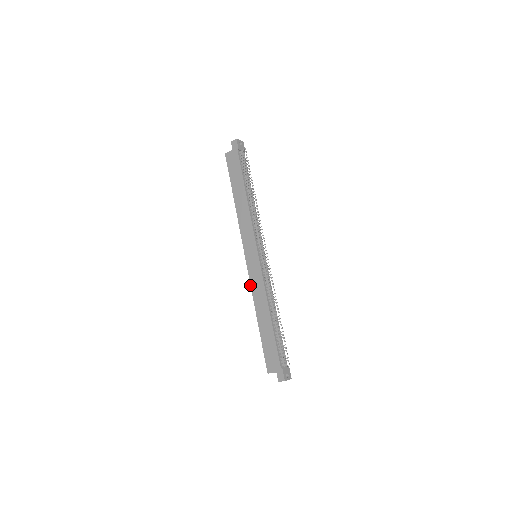
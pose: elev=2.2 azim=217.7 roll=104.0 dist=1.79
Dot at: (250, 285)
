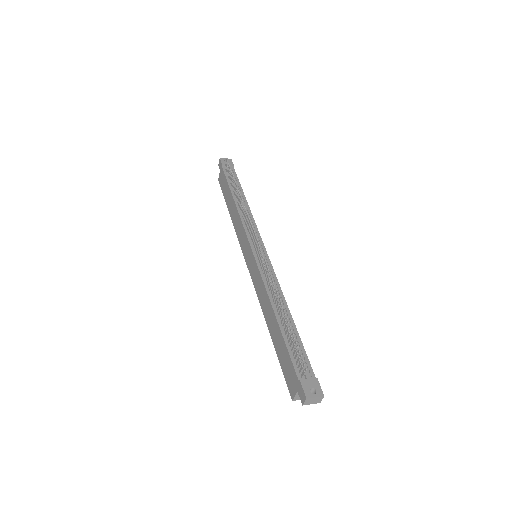
Dot at: occluded
